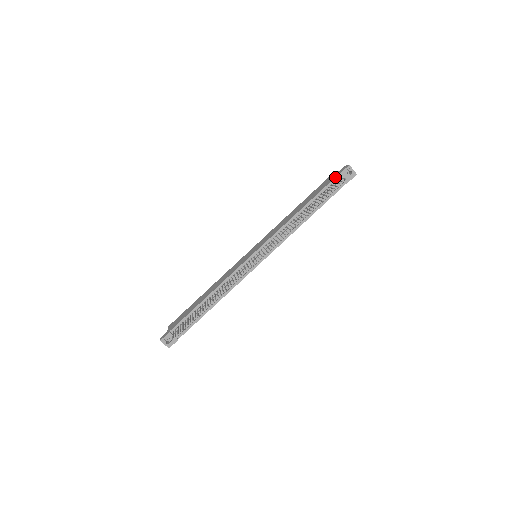
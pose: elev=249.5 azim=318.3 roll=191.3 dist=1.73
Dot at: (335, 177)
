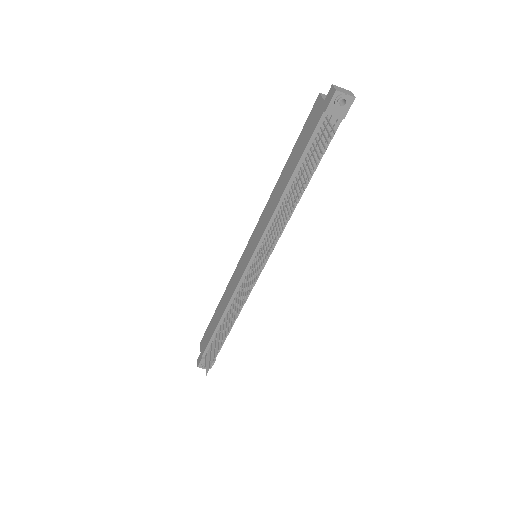
Dot at: (319, 119)
